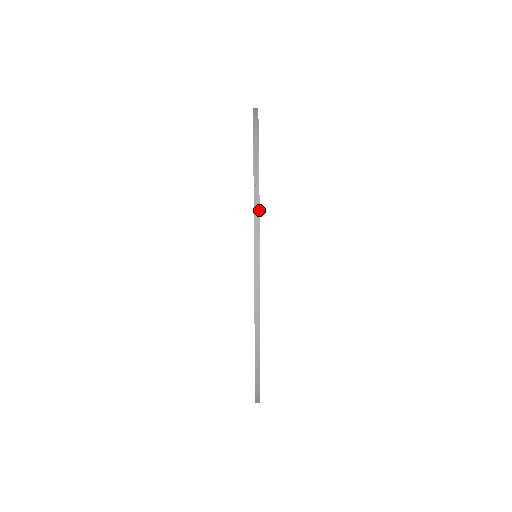
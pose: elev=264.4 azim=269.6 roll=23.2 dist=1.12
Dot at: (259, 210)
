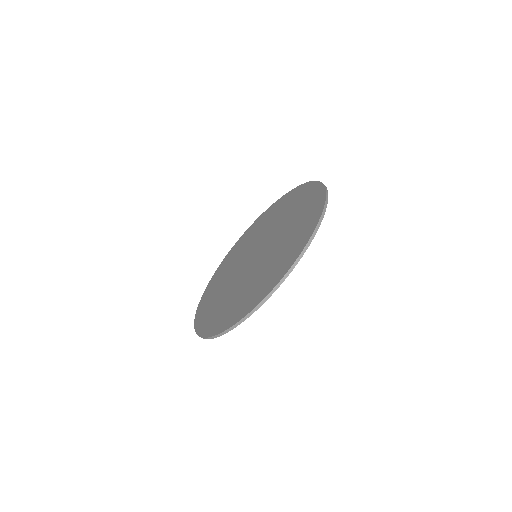
Dot at: occluded
